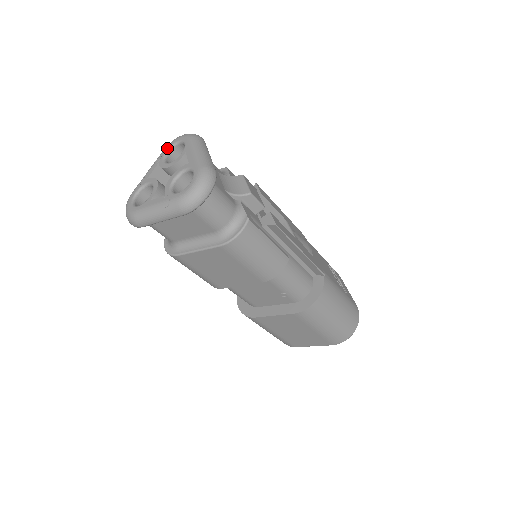
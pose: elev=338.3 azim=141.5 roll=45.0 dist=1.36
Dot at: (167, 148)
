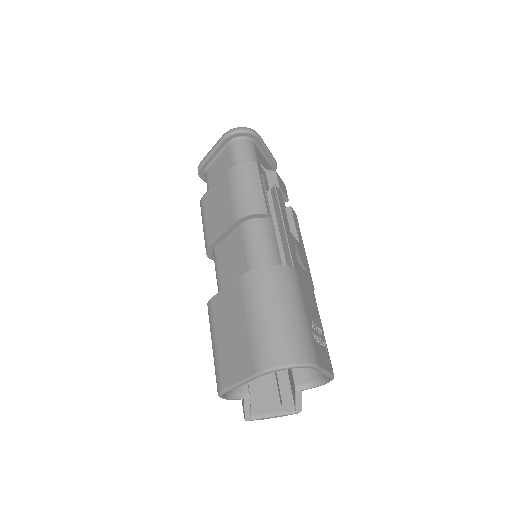
Dot at: occluded
